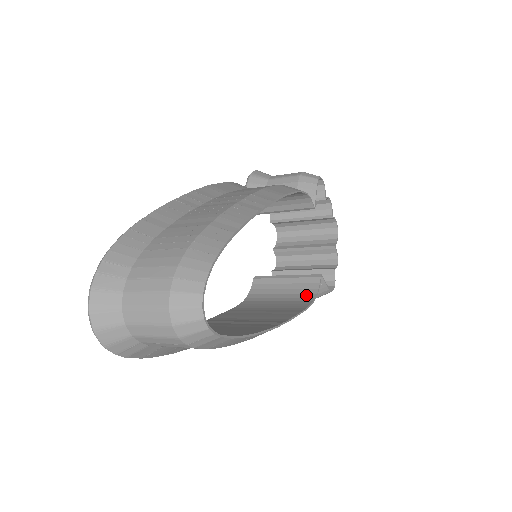
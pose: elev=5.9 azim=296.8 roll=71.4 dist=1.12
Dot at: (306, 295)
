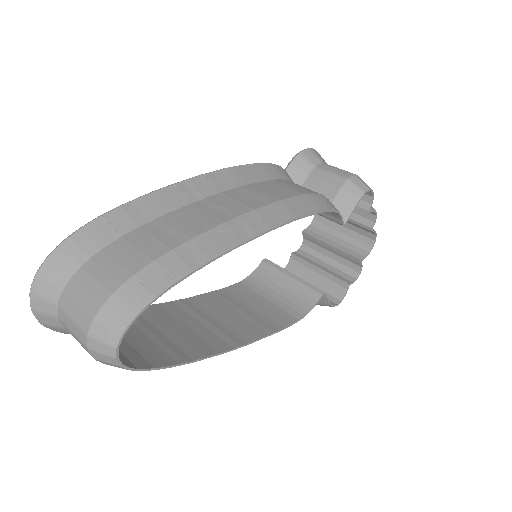
Dot at: (298, 308)
